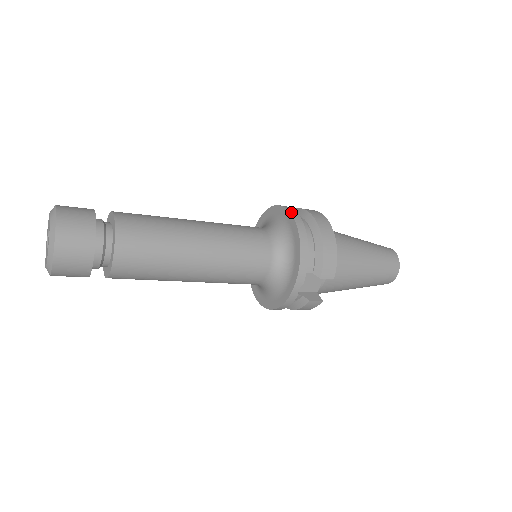
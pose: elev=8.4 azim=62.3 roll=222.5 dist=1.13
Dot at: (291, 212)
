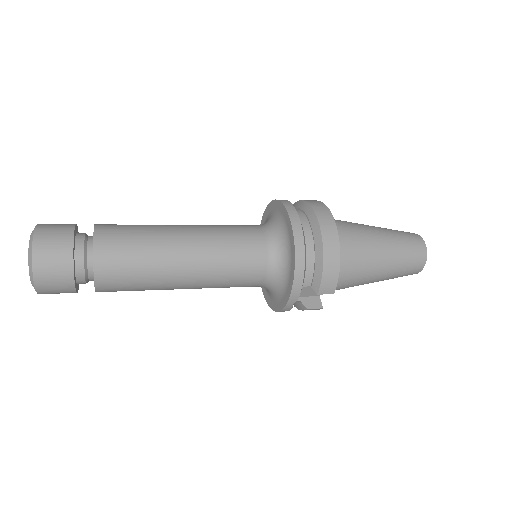
Dot at: (292, 220)
